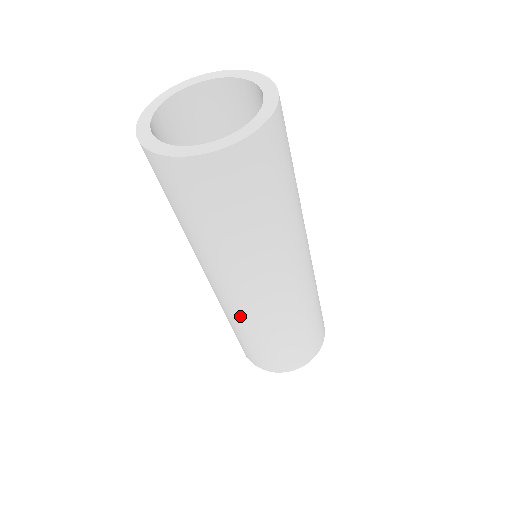
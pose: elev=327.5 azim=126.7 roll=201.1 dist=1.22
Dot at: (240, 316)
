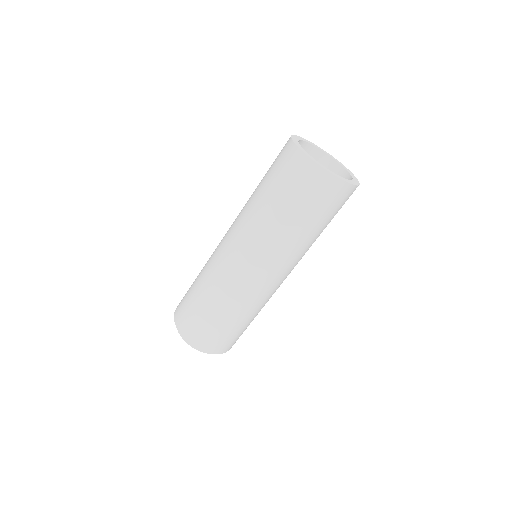
Dot at: (214, 262)
